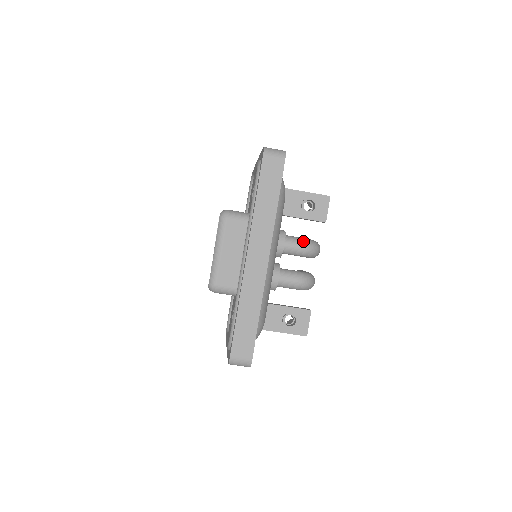
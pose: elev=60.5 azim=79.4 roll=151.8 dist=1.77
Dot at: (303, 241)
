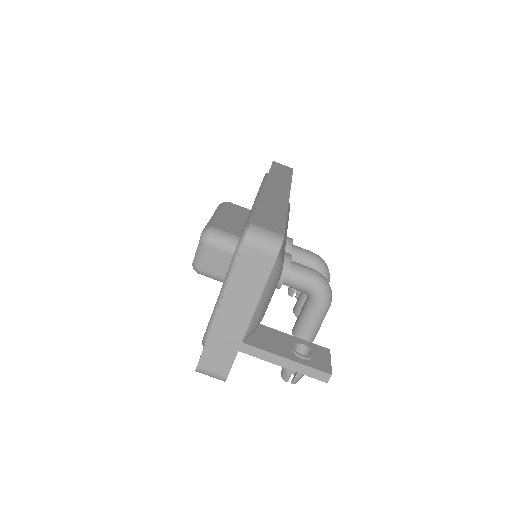
Dot at: occluded
